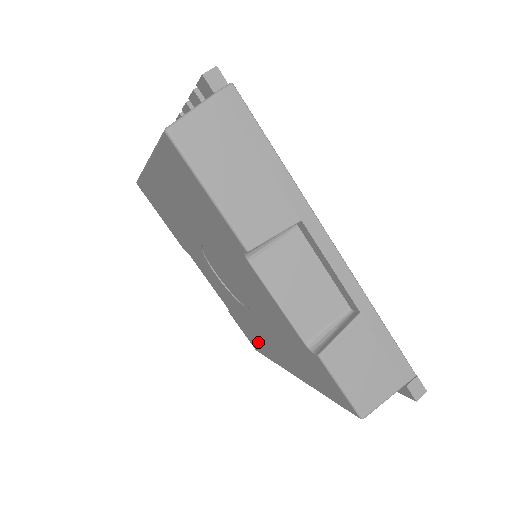
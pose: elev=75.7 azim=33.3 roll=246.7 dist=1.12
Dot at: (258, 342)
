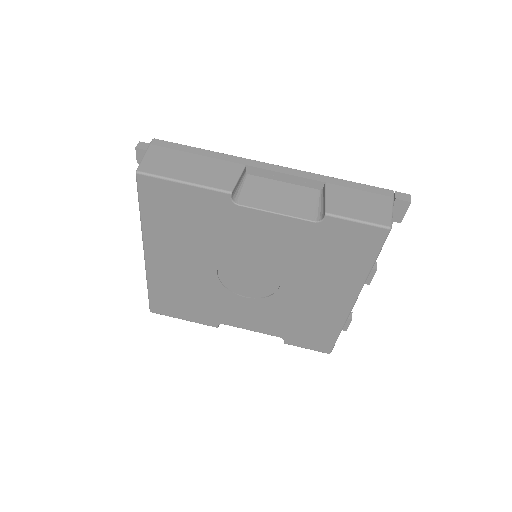
Dot at: (318, 328)
